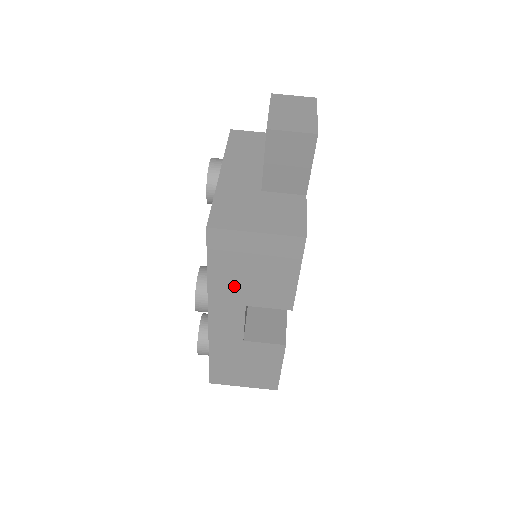
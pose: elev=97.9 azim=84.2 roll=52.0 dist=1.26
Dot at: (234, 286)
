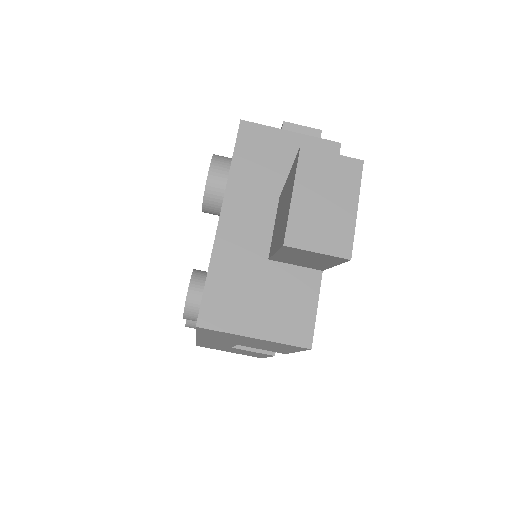
Dot at: (225, 340)
